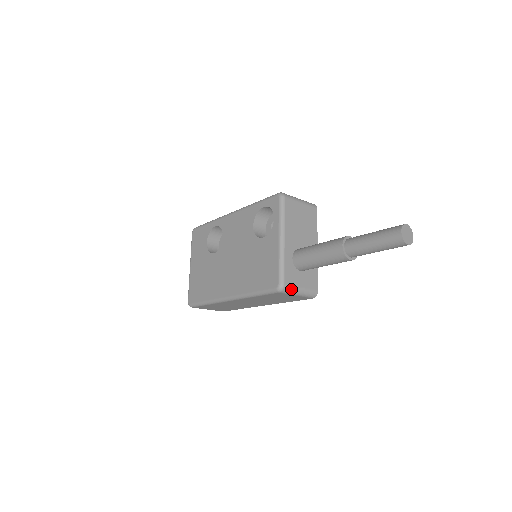
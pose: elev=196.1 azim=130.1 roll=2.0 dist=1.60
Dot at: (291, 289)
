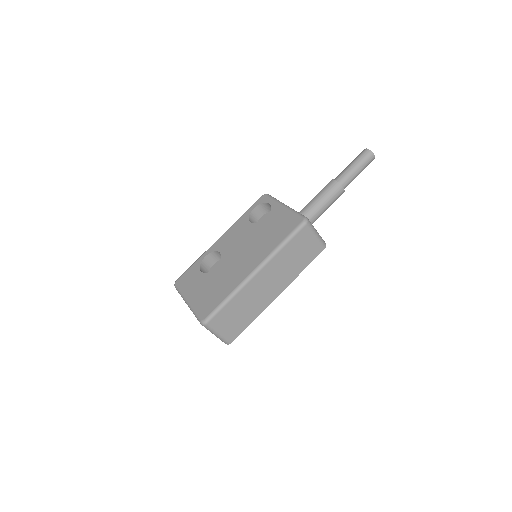
Dot at: (312, 225)
